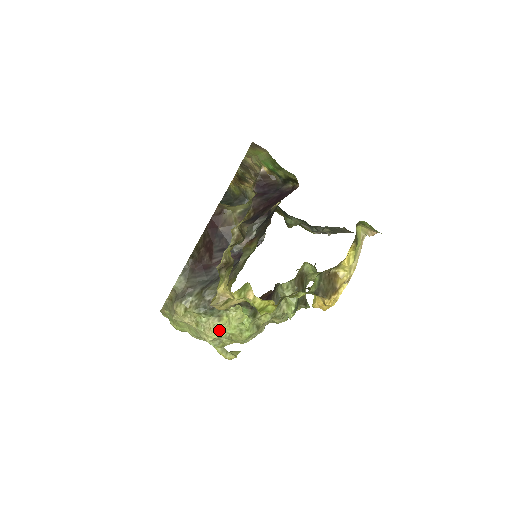
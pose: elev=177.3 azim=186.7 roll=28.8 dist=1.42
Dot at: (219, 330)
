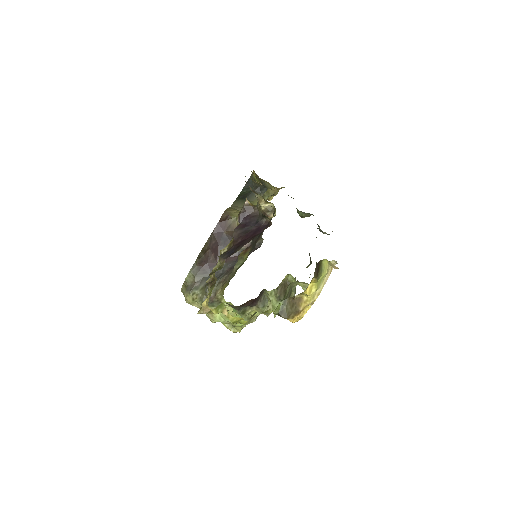
Dot at: (219, 317)
